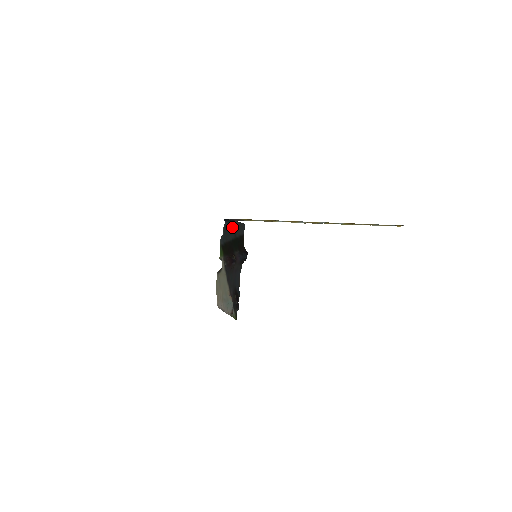
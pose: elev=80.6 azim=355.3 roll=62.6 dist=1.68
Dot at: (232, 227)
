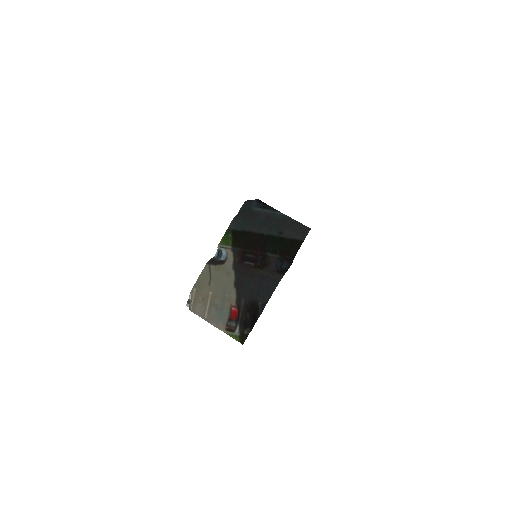
Dot at: (271, 217)
